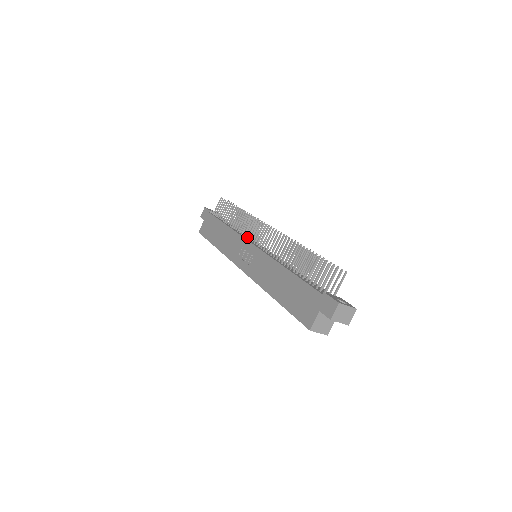
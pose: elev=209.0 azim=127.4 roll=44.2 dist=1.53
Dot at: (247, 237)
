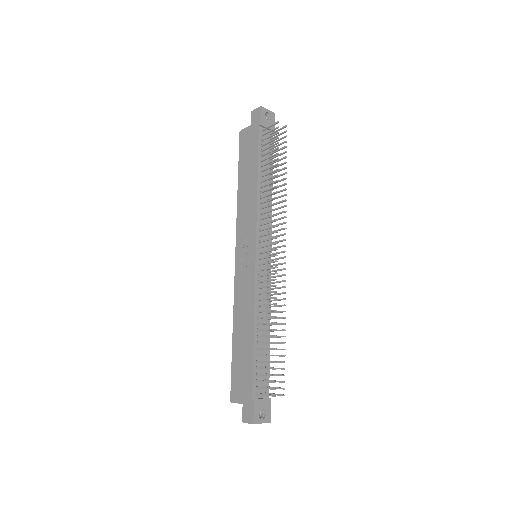
Dot at: (260, 230)
